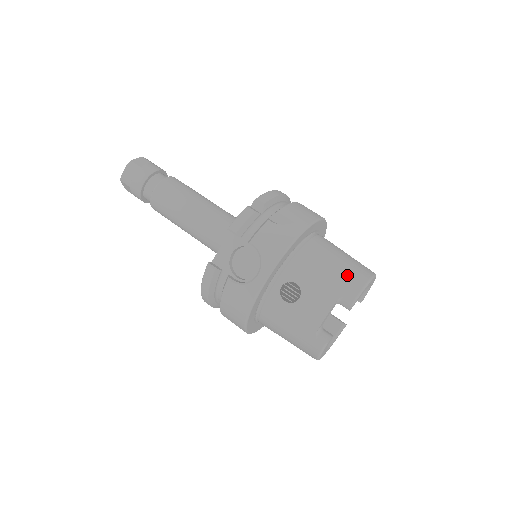
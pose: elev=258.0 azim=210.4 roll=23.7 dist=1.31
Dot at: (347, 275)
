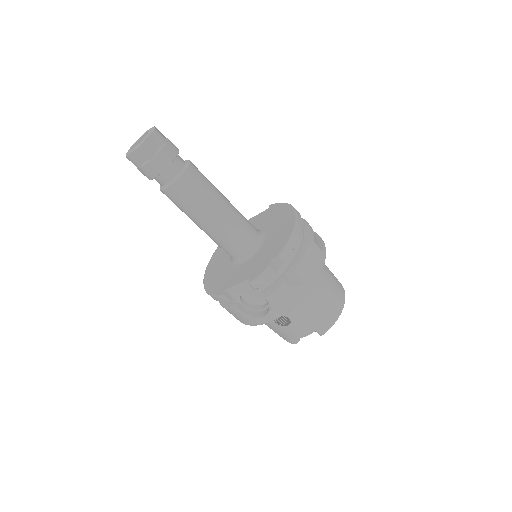
Dot at: (327, 314)
